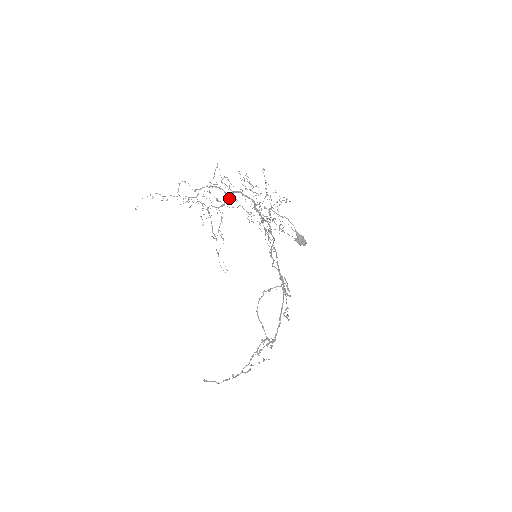
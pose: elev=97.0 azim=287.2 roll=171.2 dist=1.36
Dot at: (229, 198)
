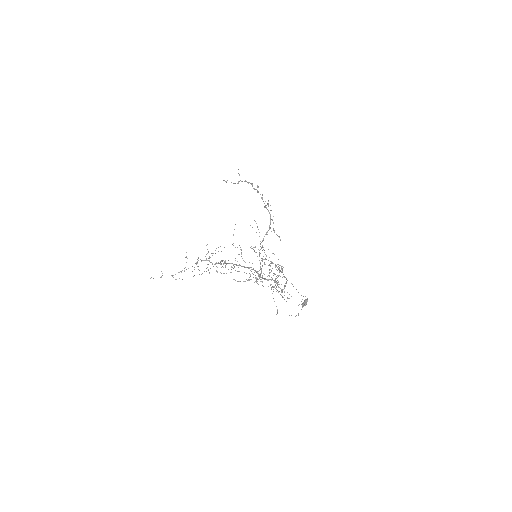
Dot at: occluded
